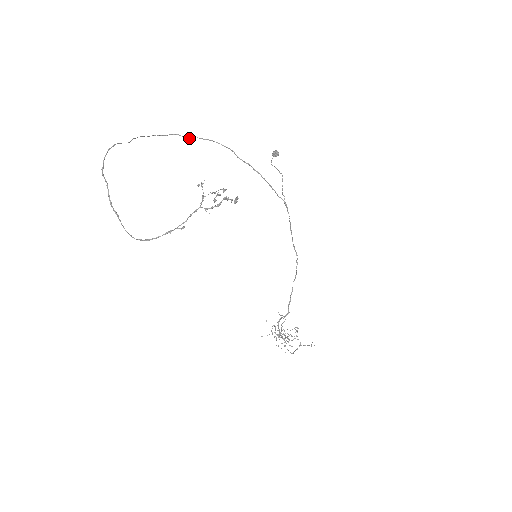
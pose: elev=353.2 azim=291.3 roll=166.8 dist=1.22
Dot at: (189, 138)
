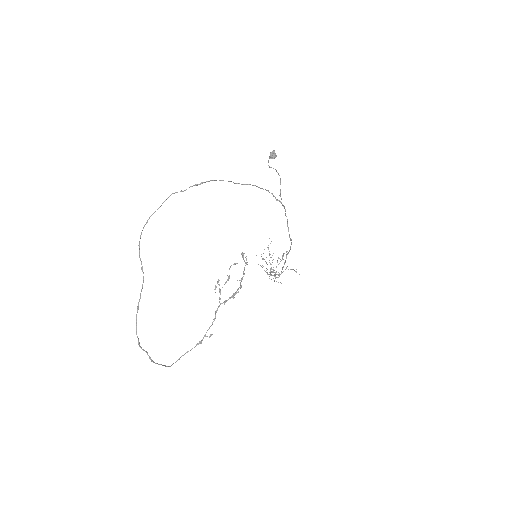
Dot at: occluded
